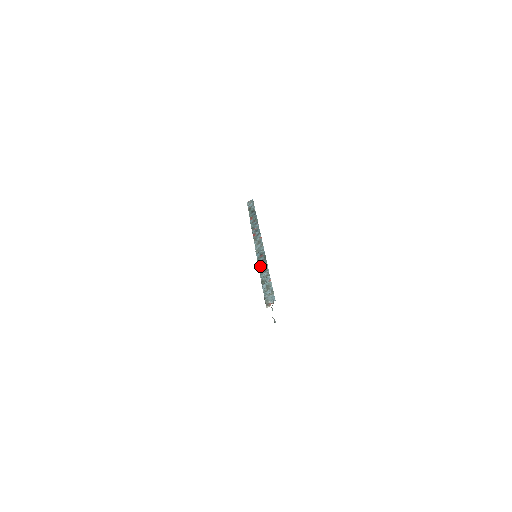
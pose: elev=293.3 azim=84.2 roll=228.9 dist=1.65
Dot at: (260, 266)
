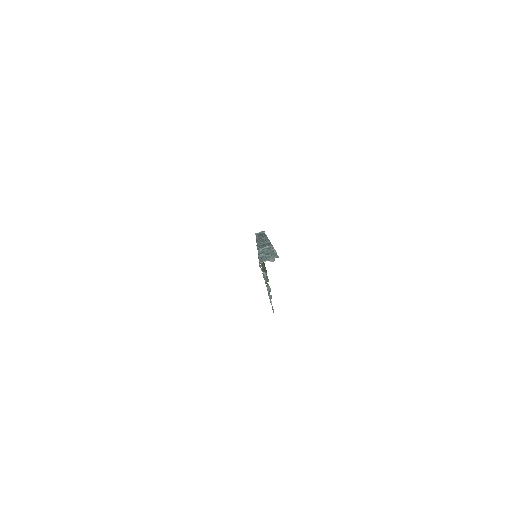
Dot at: (260, 248)
